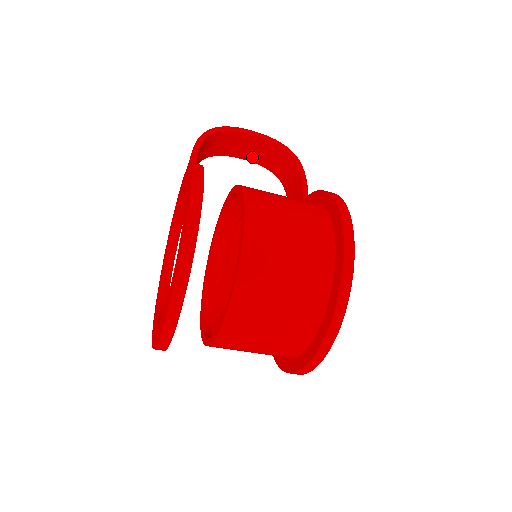
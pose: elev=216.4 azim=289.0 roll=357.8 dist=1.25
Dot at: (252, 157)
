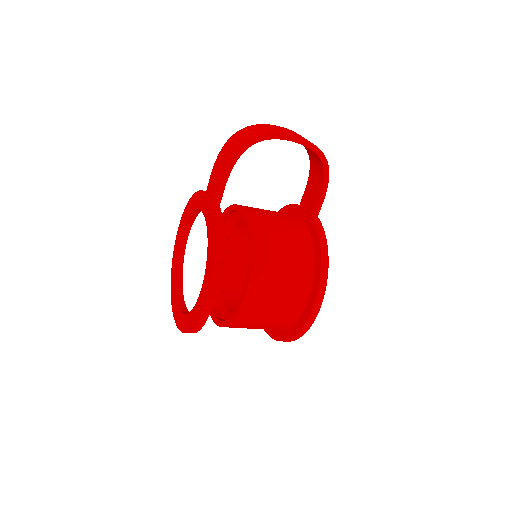
Dot at: occluded
